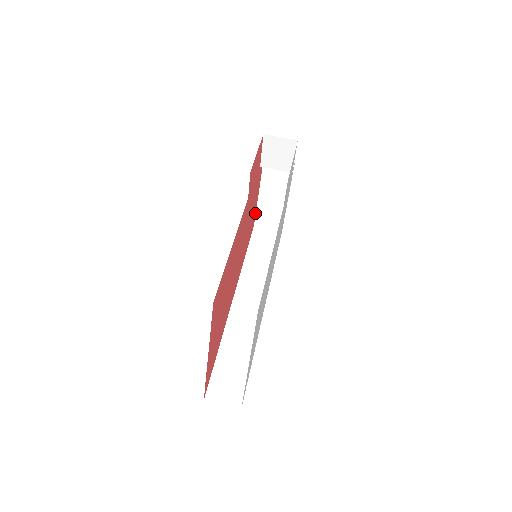
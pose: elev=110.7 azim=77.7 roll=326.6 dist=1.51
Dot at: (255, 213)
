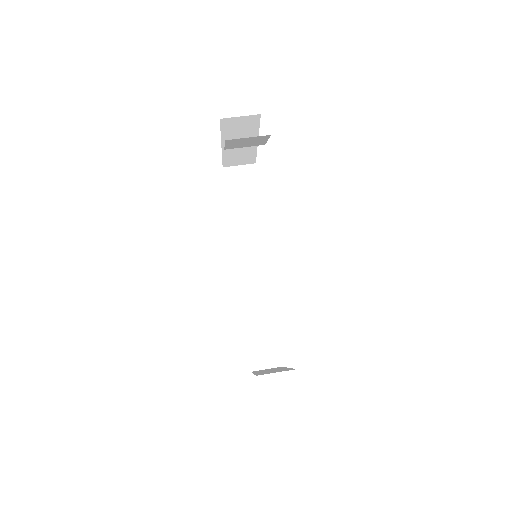
Dot at: occluded
